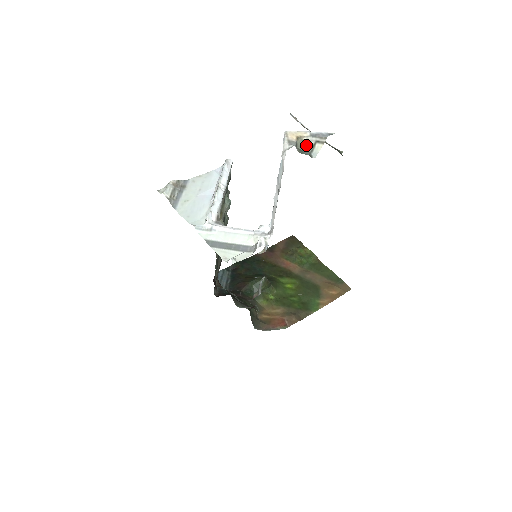
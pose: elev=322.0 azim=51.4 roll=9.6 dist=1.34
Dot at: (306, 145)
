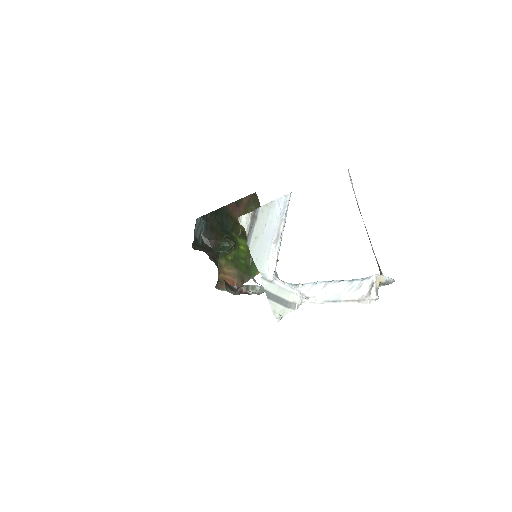
Dot at: occluded
